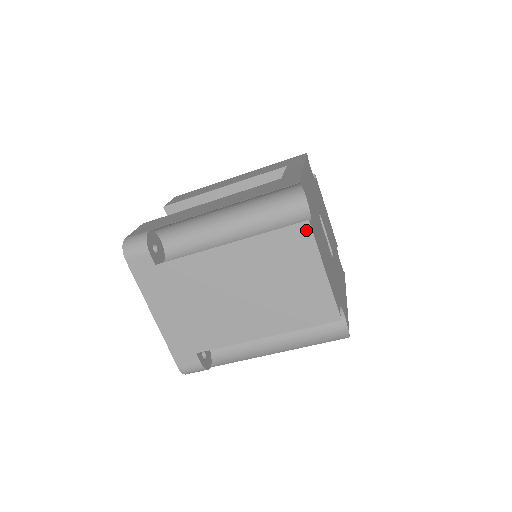
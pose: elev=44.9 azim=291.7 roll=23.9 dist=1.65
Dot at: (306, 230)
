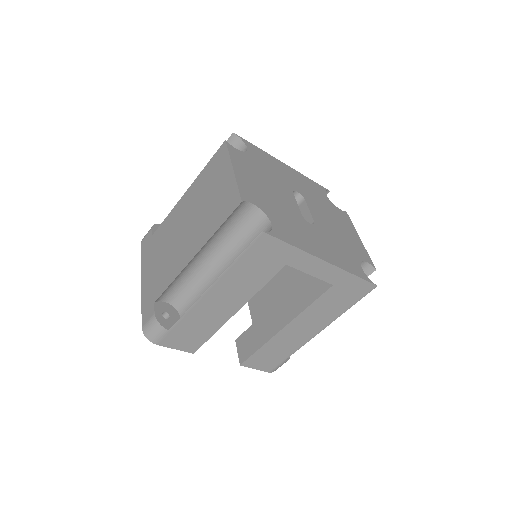
Dot at: (224, 148)
